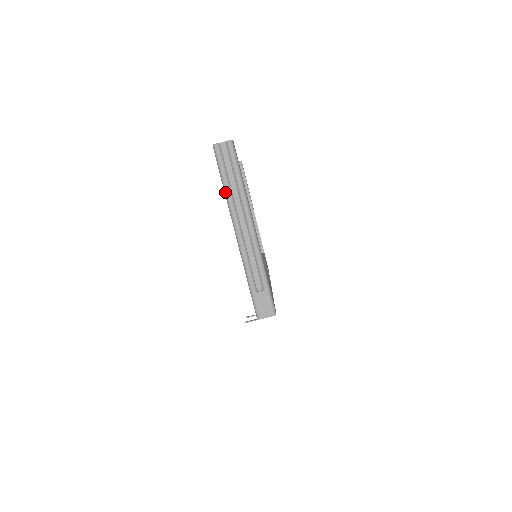
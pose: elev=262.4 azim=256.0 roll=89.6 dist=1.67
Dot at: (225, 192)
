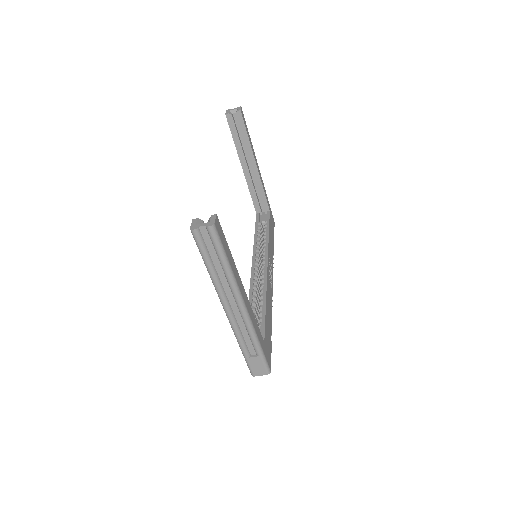
Dot at: occluded
